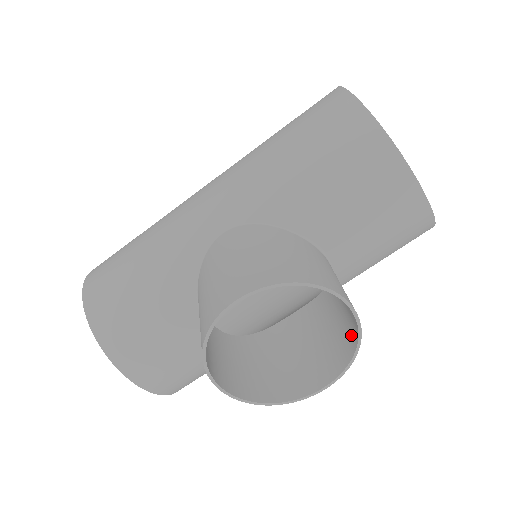
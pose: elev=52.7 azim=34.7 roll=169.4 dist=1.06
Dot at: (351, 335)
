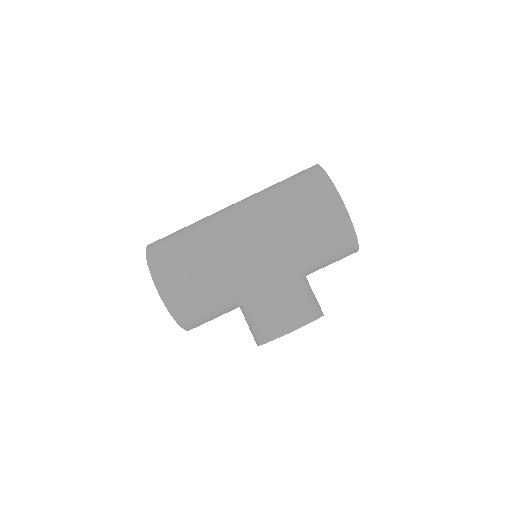
Dot at: occluded
